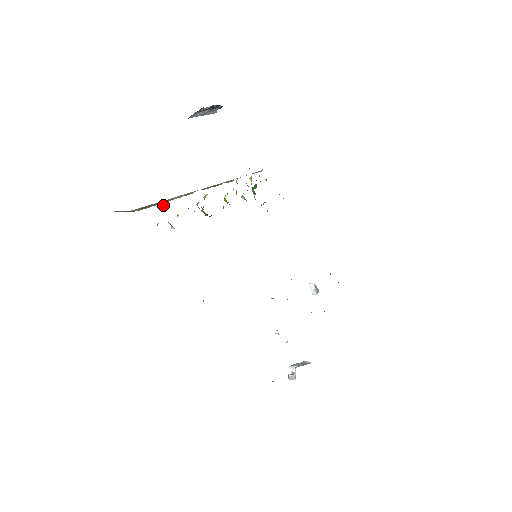
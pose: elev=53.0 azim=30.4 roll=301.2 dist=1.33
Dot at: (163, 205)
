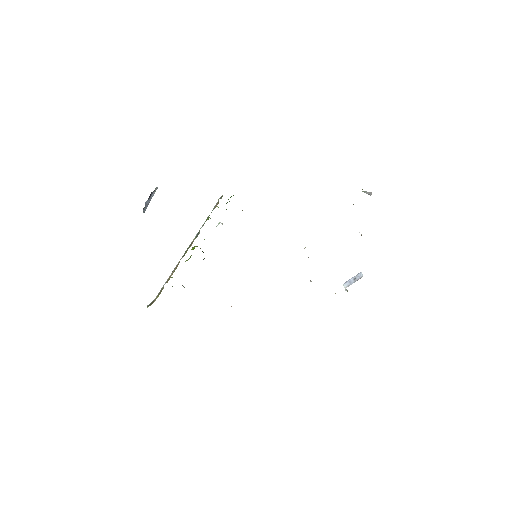
Dot at: occluded
